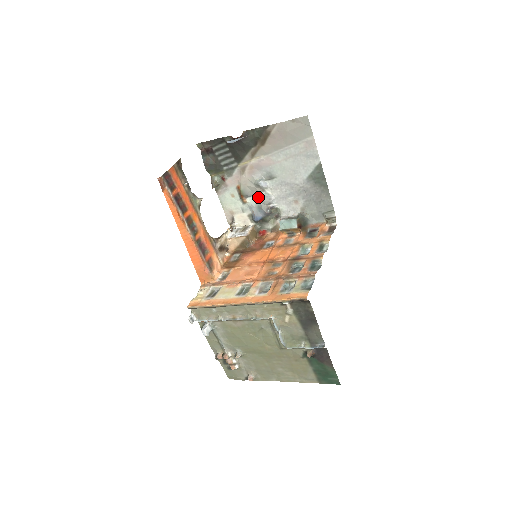
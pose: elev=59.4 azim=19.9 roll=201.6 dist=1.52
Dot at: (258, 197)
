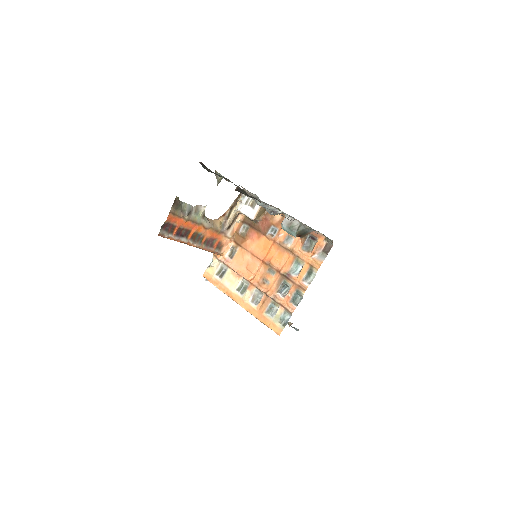
Dot at: occluded
